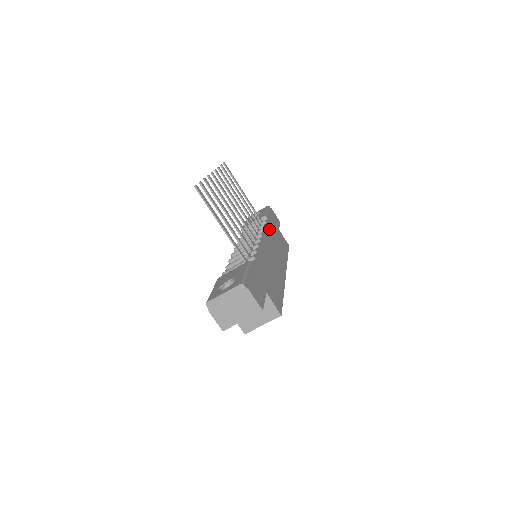
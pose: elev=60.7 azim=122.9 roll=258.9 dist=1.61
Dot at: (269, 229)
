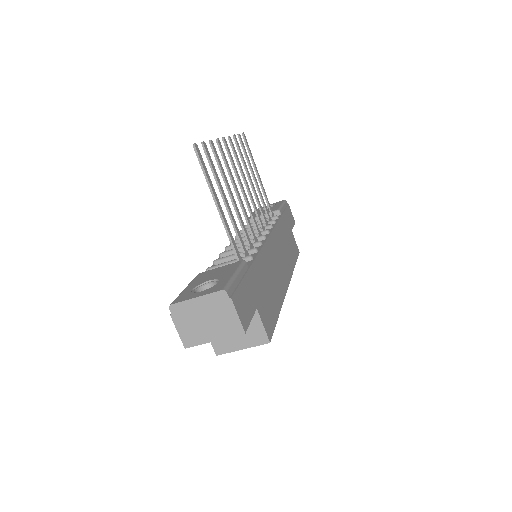
Dot at: (280, 227)
